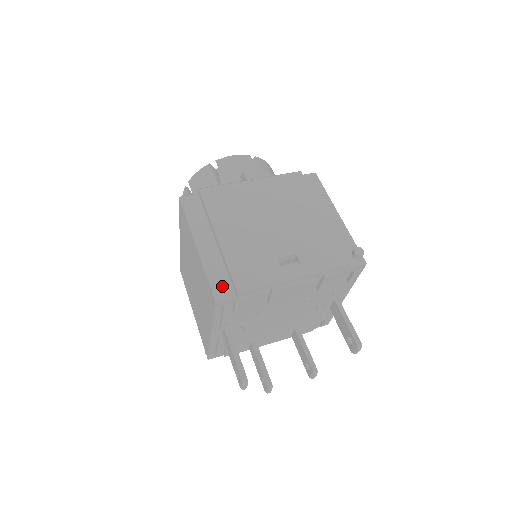
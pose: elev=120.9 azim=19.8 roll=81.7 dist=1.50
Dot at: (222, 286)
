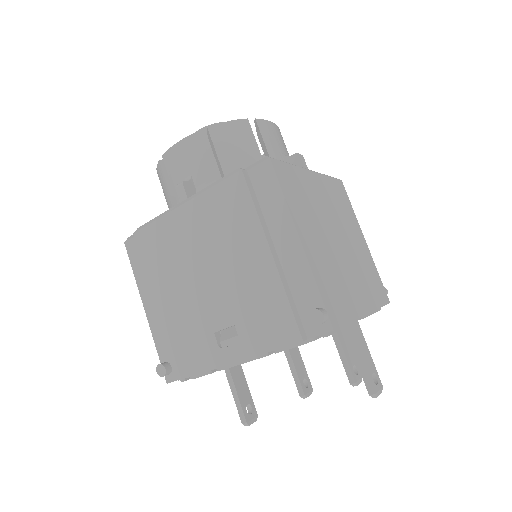
Dot at: (164, 371)
